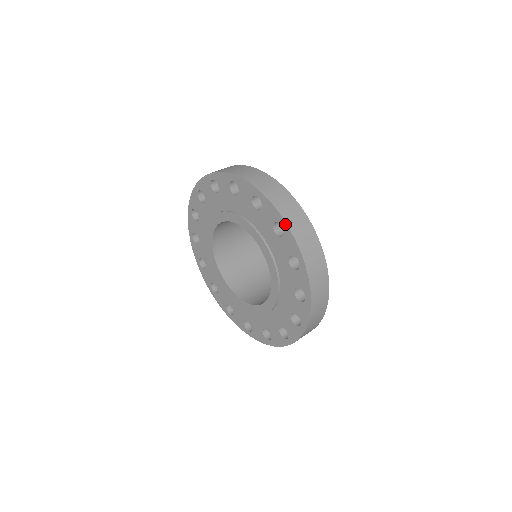
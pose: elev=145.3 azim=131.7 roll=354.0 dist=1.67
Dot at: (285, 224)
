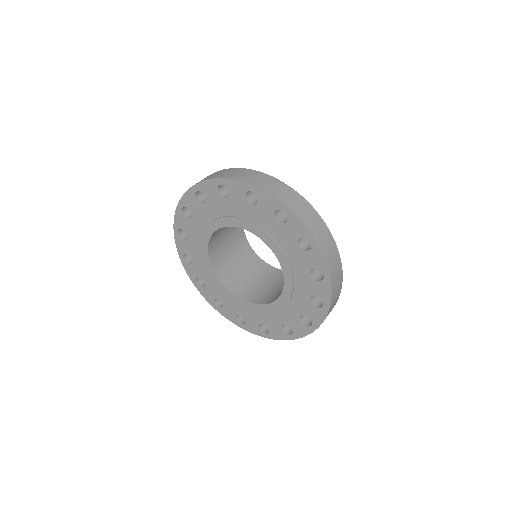
Dot at: (287, 209)
